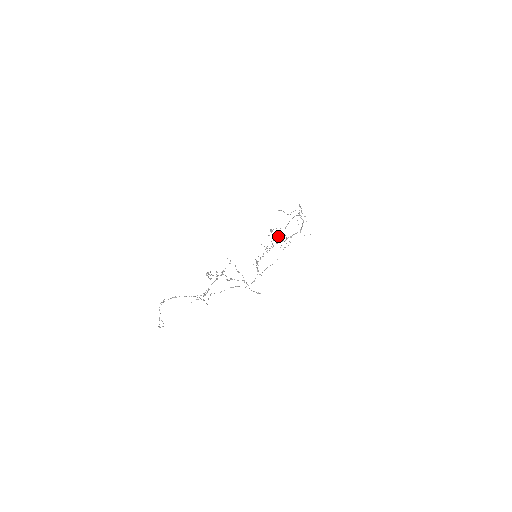
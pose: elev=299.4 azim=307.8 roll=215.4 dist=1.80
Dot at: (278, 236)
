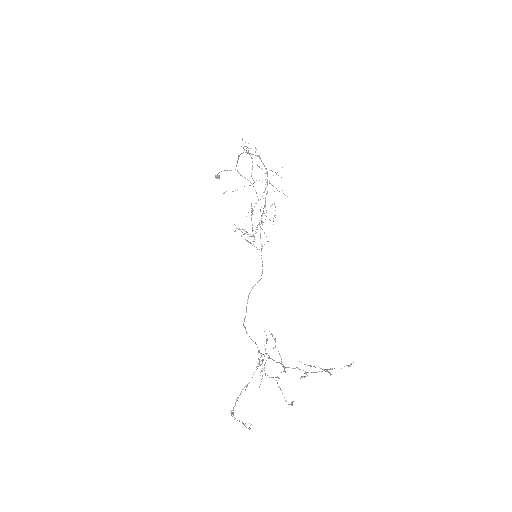
Dot at: occluded
